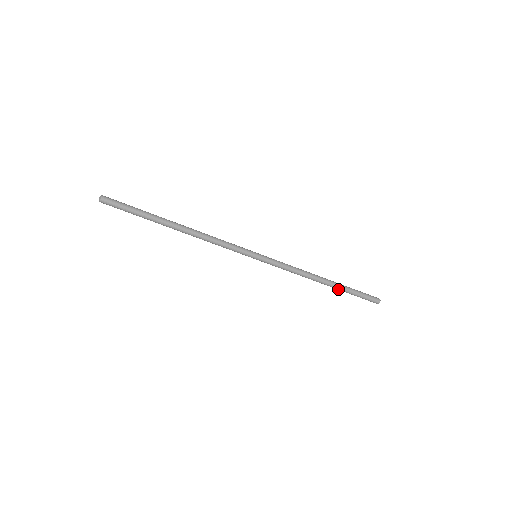
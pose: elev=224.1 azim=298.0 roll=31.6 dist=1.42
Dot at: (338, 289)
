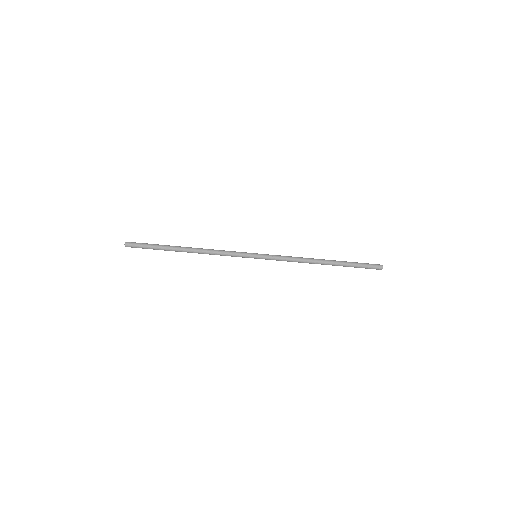
Dot at: (339, 264)
